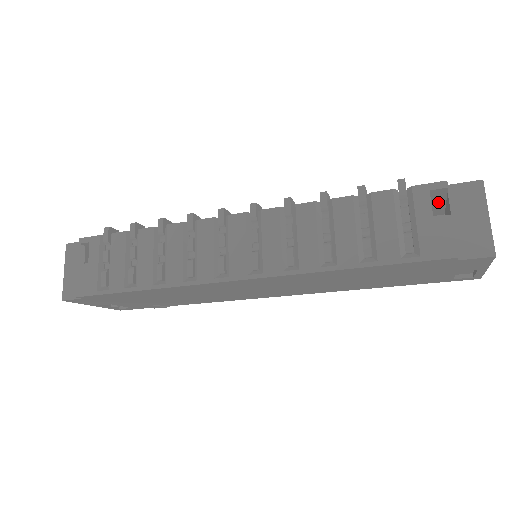
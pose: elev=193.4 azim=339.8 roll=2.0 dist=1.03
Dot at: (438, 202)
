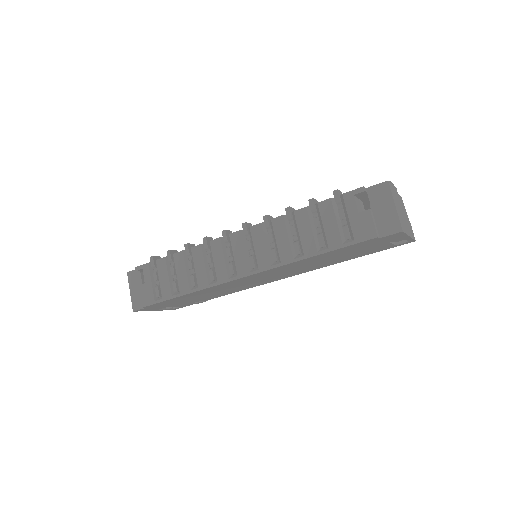
Dot at: (366, 198)
